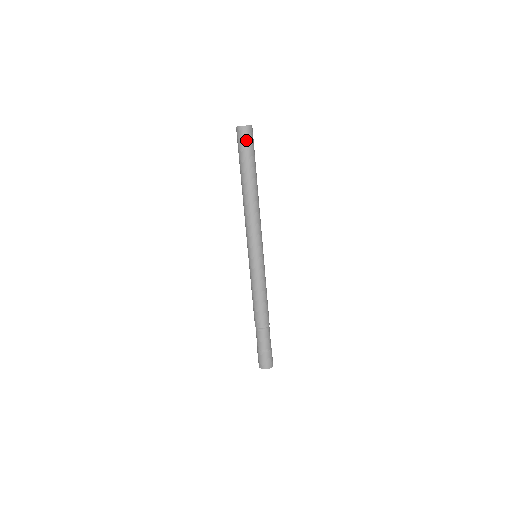
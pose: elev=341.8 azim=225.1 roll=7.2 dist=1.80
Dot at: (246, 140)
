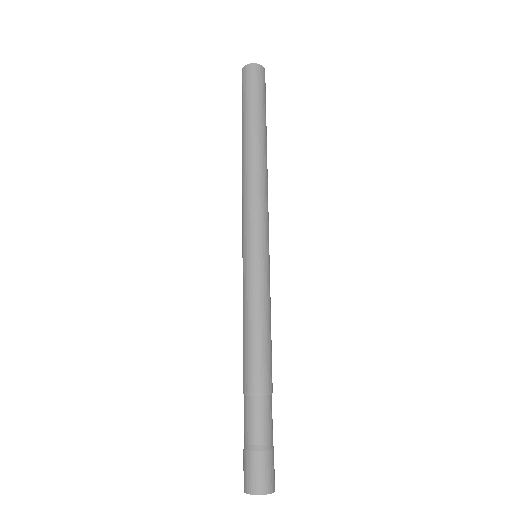
Dot at: (247, 82)
